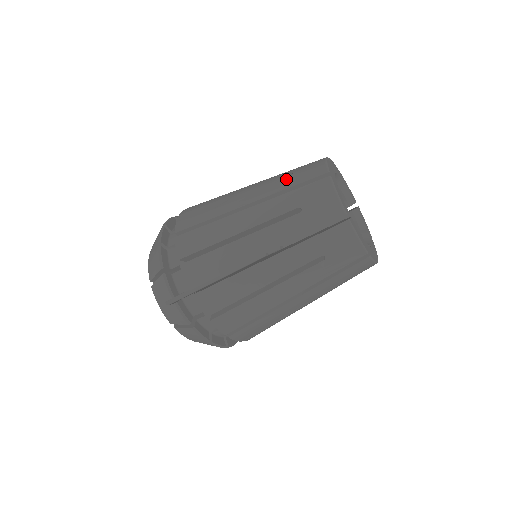
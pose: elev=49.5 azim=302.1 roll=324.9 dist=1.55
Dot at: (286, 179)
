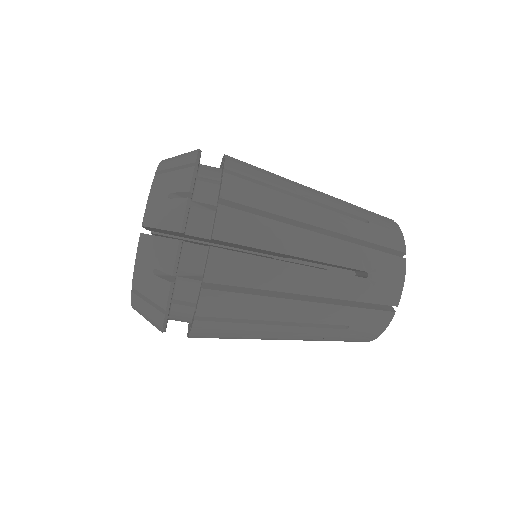
Dot at: (363, 225)
